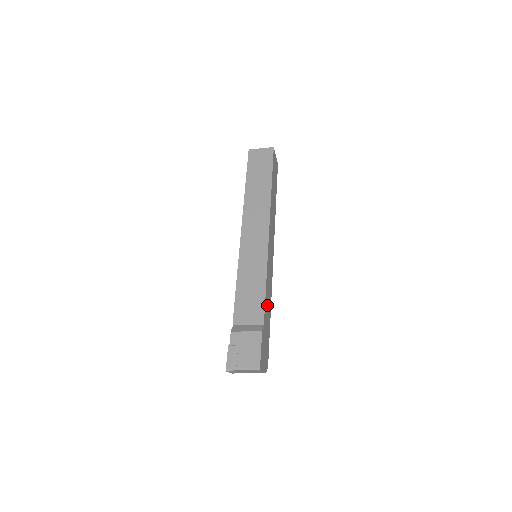
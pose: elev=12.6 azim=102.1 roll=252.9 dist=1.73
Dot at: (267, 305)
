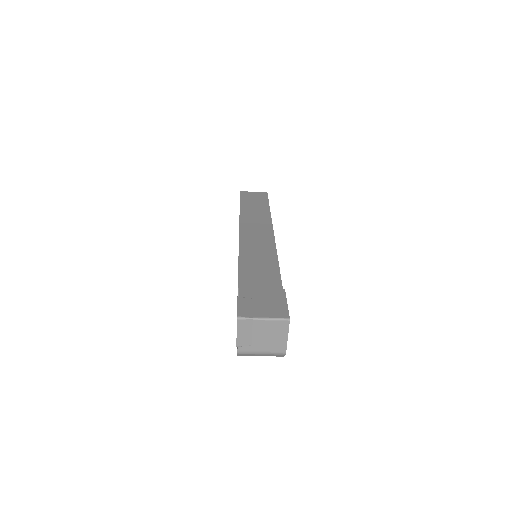
Dot at: occluded
